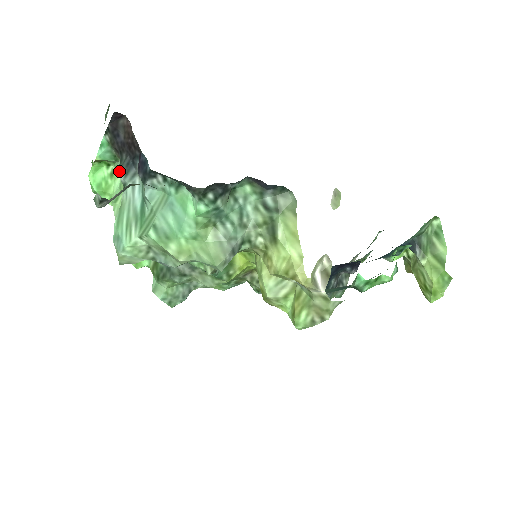
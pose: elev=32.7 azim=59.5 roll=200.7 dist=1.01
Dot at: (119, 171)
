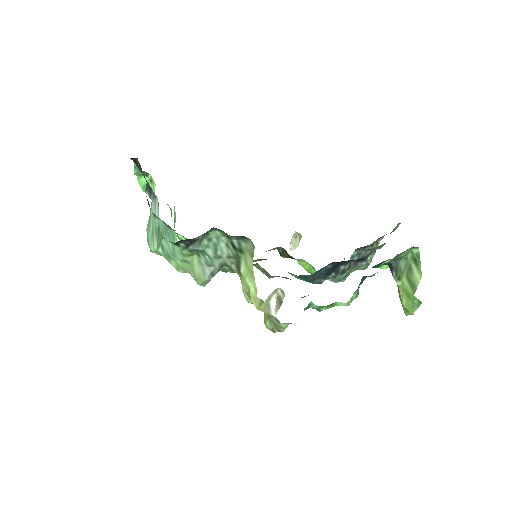
Dot at: (146, 191)
